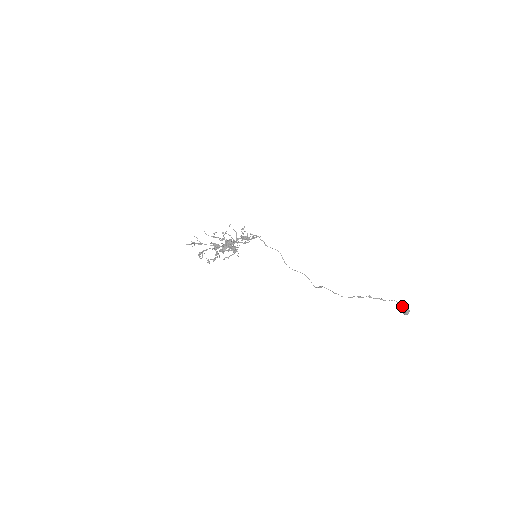
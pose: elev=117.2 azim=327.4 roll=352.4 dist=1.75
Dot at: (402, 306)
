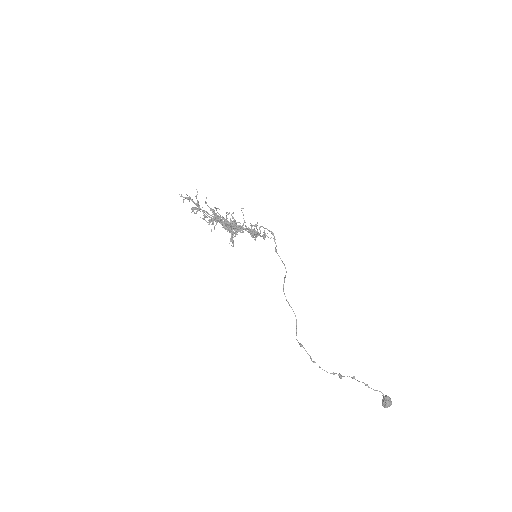
Dot at: (386, 397)
